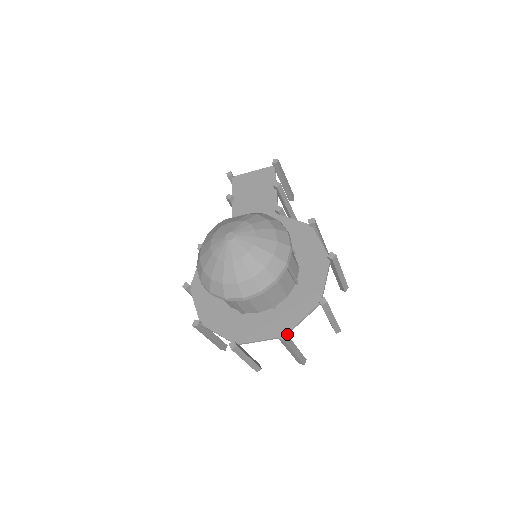
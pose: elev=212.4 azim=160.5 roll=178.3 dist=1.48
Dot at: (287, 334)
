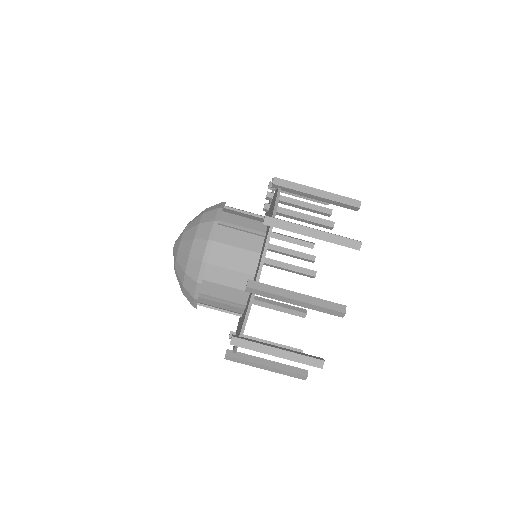
Dot at: (258, 282)
